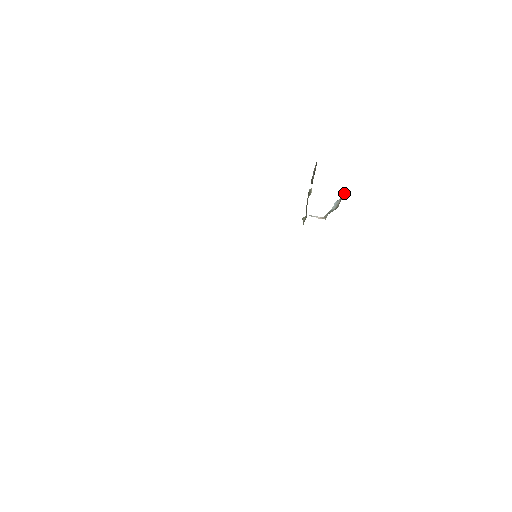
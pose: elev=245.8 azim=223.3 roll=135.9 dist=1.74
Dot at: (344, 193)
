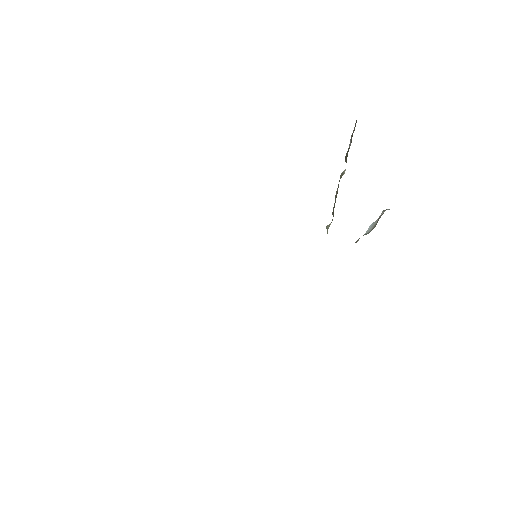
Dot at: (383, 210)
